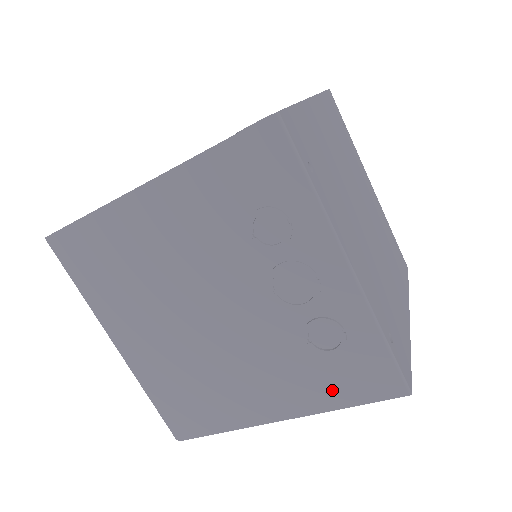
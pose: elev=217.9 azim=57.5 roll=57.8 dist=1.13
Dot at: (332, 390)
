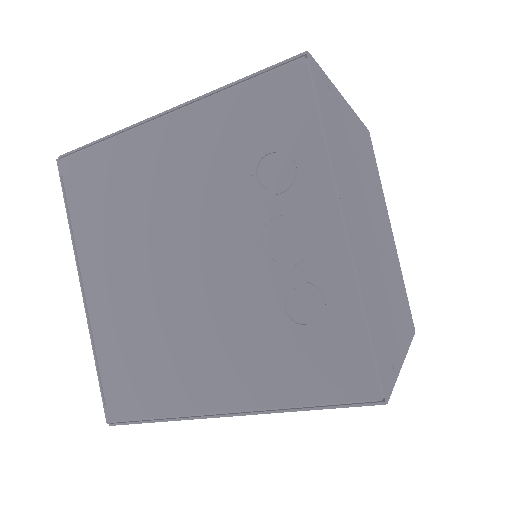
Dot at: occluded
